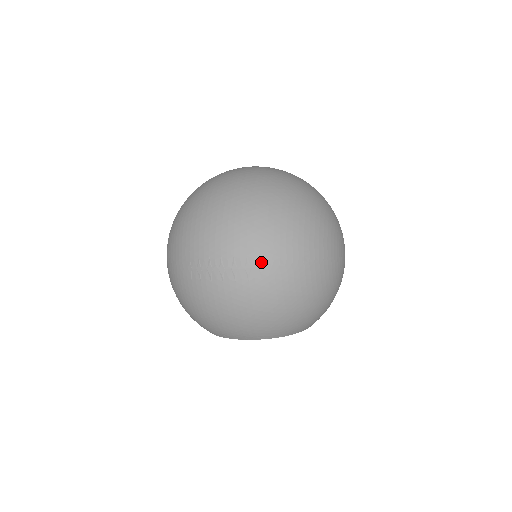
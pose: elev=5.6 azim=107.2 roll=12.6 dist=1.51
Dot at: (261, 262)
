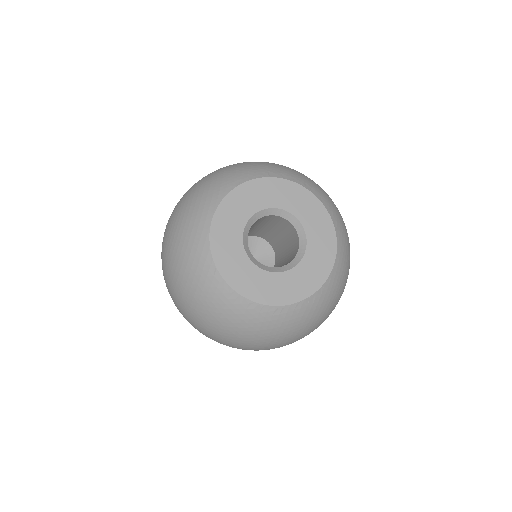
Dot at: occluded
